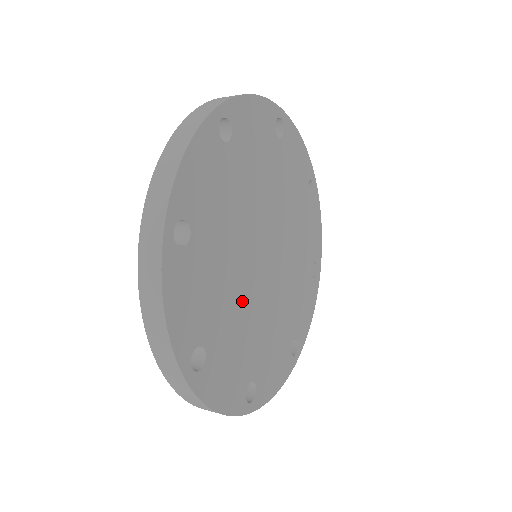
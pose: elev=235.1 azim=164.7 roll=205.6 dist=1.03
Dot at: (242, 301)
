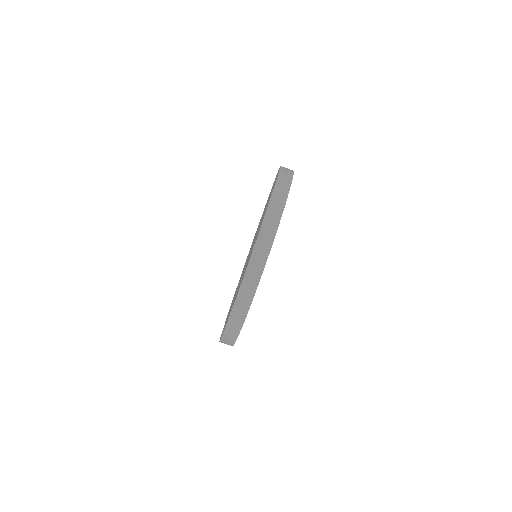
Dot at: occluded
